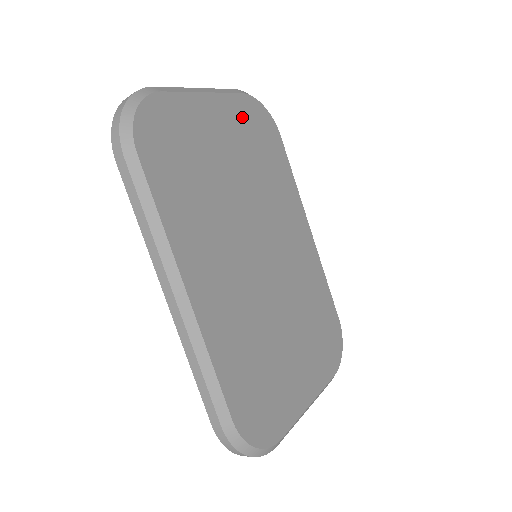
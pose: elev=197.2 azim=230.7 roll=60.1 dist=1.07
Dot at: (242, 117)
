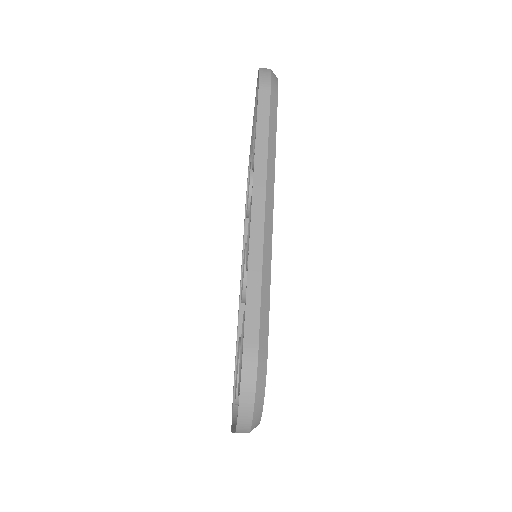
Dot at: occluded
